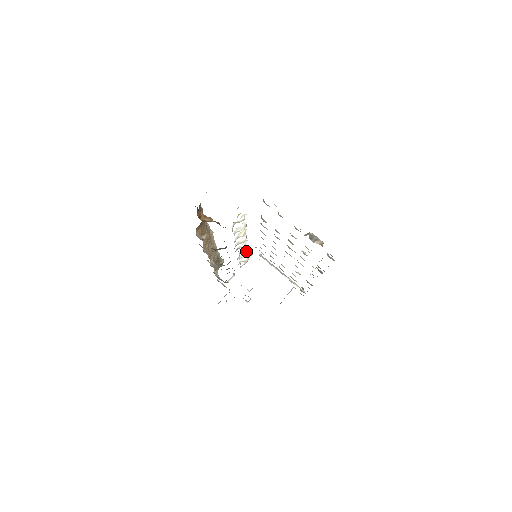
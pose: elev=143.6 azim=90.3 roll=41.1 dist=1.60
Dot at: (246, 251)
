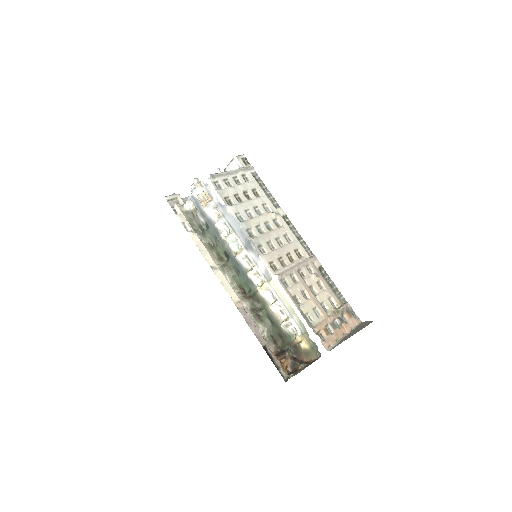
Dot at: (222, 221)
